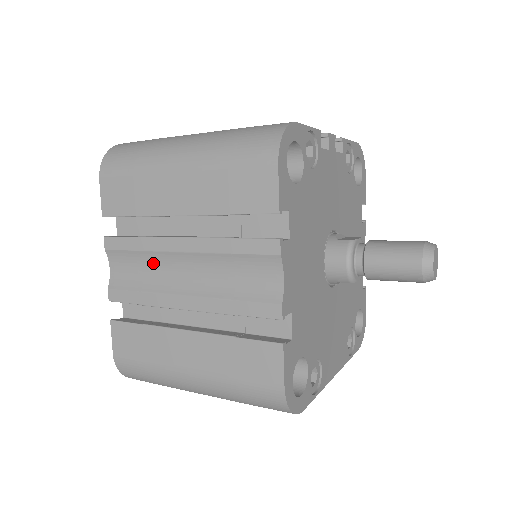
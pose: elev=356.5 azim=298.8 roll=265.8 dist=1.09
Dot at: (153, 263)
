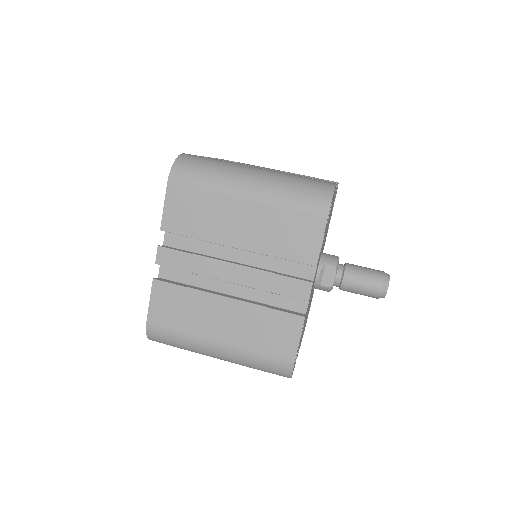
Dot at: occluded
